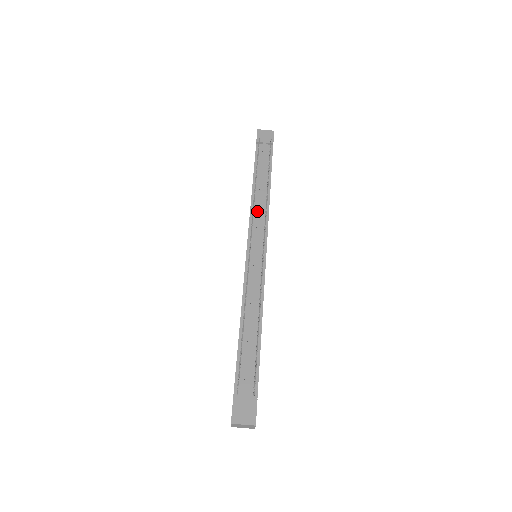
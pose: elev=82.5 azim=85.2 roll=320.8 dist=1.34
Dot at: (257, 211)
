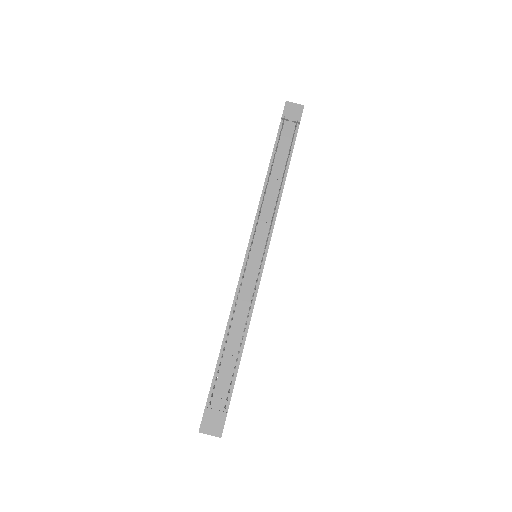
Dot at: (266, 207)
